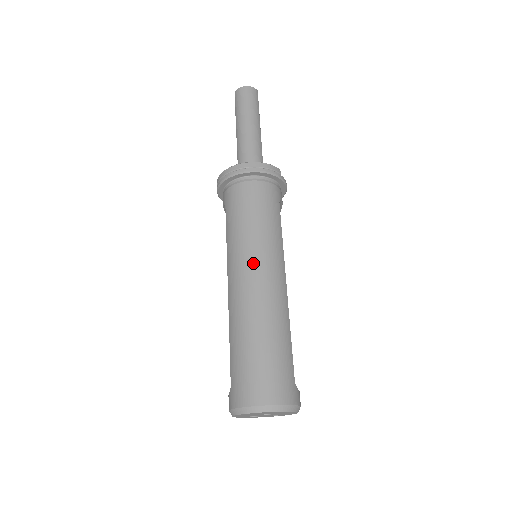
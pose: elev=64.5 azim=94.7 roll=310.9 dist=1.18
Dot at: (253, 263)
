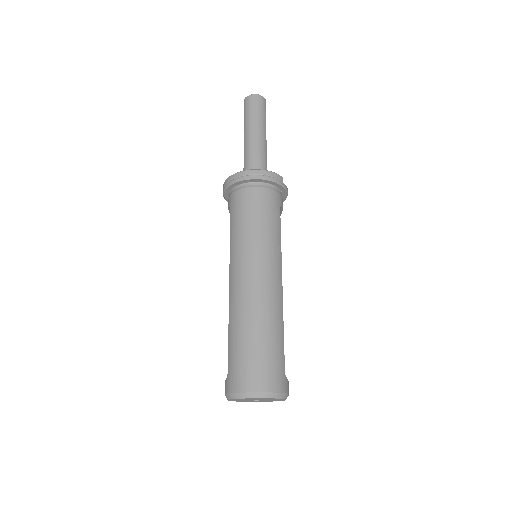
Dot at: (253, 264)
